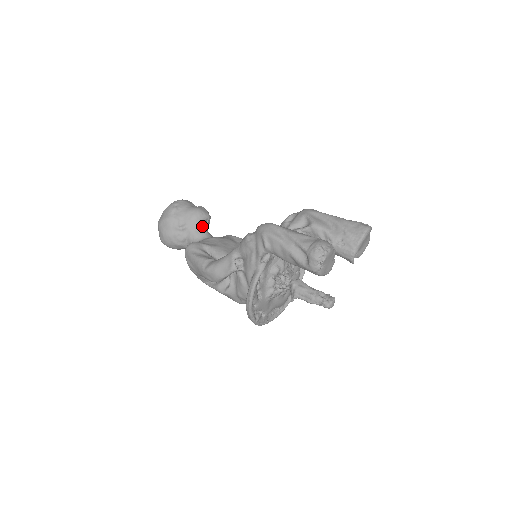
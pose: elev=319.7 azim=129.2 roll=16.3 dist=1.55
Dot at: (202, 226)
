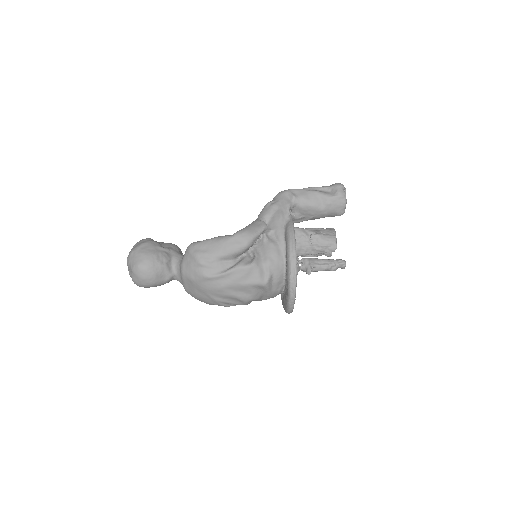
Dot at: occluded
